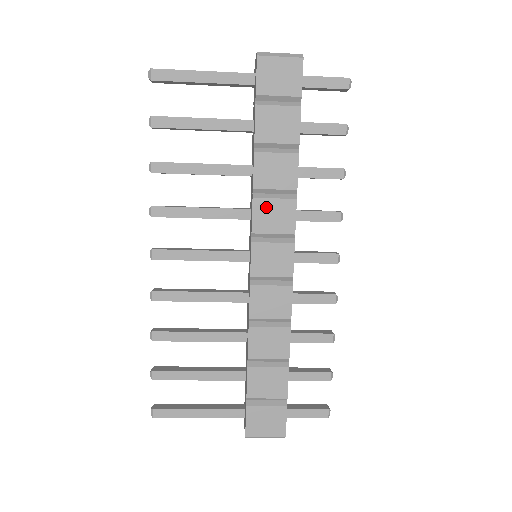
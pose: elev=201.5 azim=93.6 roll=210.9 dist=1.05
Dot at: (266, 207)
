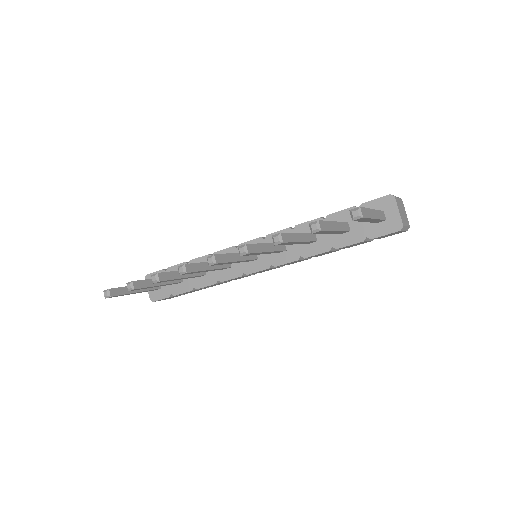
Dot at: (296, 261)
